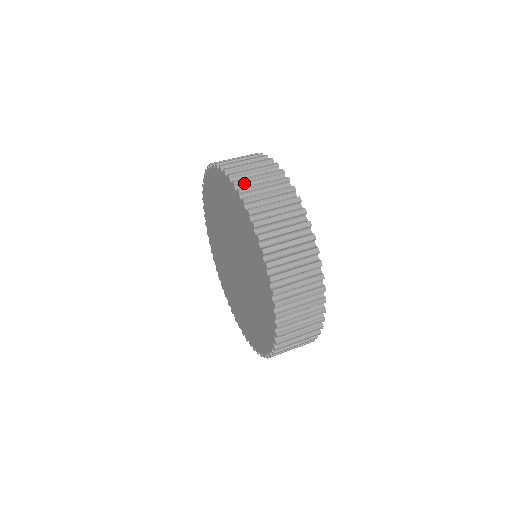
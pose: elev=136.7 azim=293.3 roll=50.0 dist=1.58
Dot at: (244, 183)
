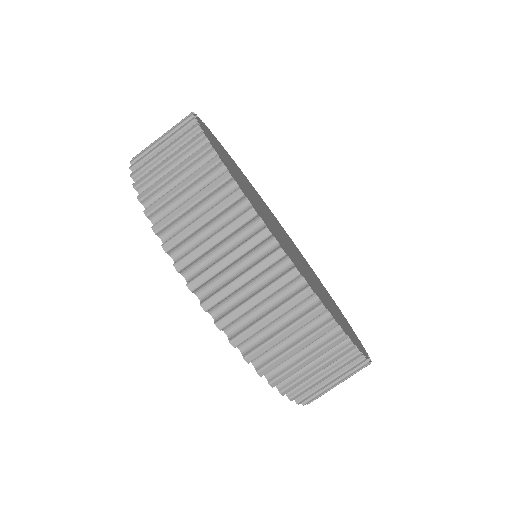
Dot at: (315, 394)
